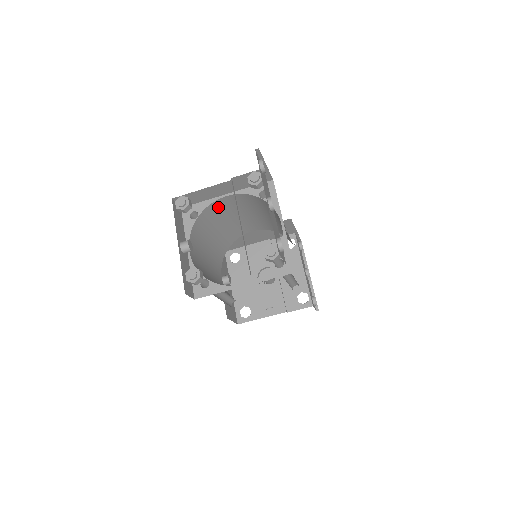
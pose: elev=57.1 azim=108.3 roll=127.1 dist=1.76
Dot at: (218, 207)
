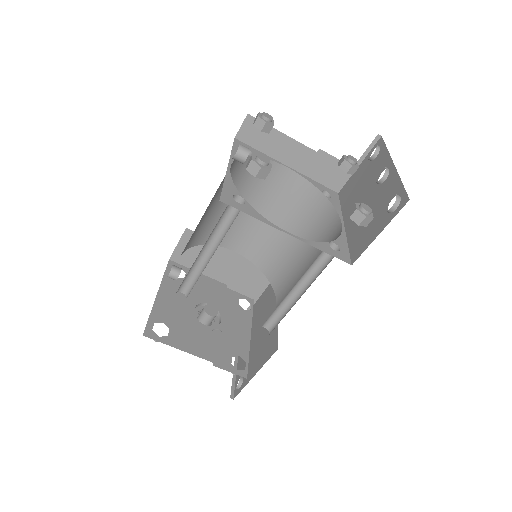
Dot at: occluded
